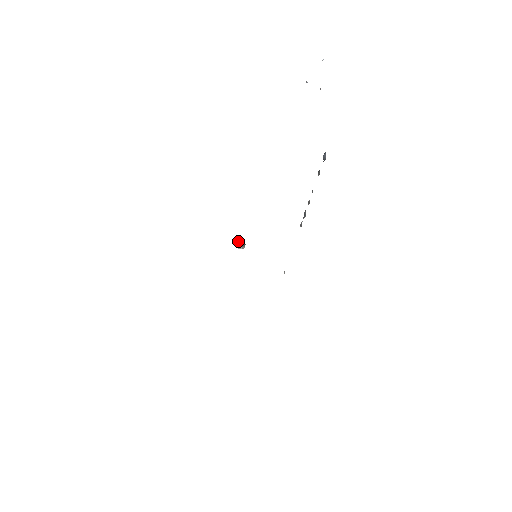
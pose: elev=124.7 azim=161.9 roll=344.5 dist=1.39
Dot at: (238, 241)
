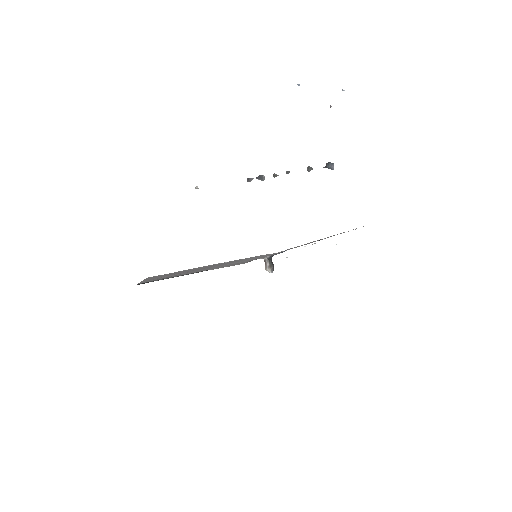
Dot at: (265, 259)
